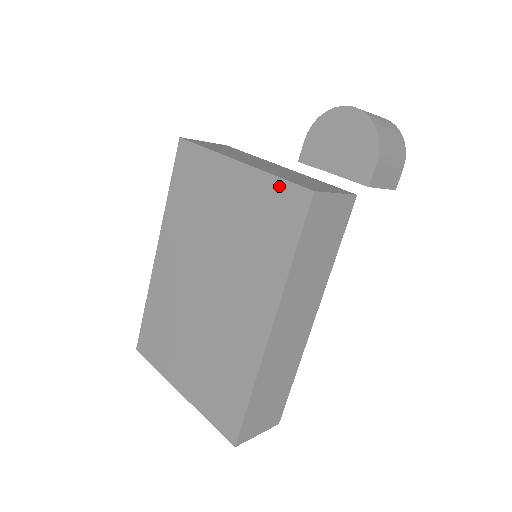
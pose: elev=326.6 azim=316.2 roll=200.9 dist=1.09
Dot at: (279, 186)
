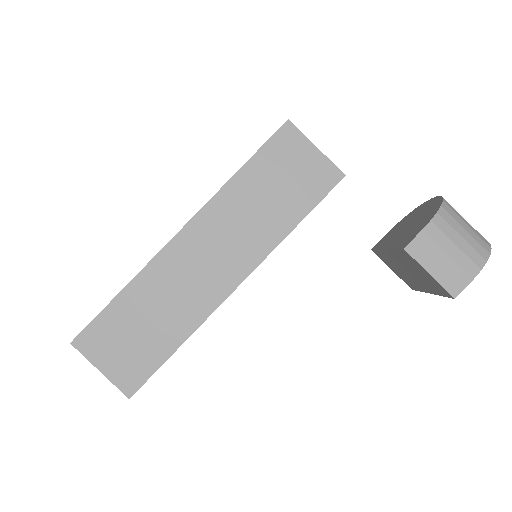
Dot at: occluded
